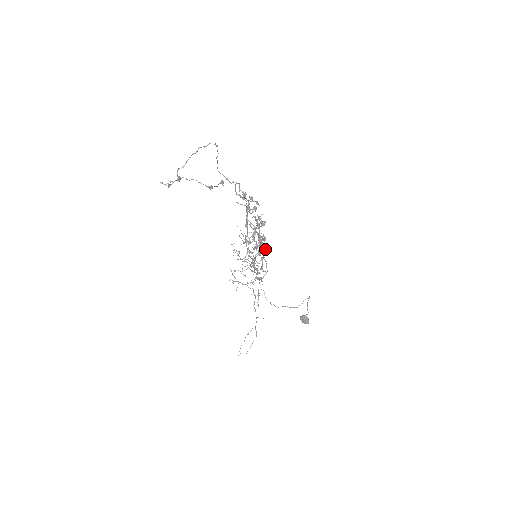
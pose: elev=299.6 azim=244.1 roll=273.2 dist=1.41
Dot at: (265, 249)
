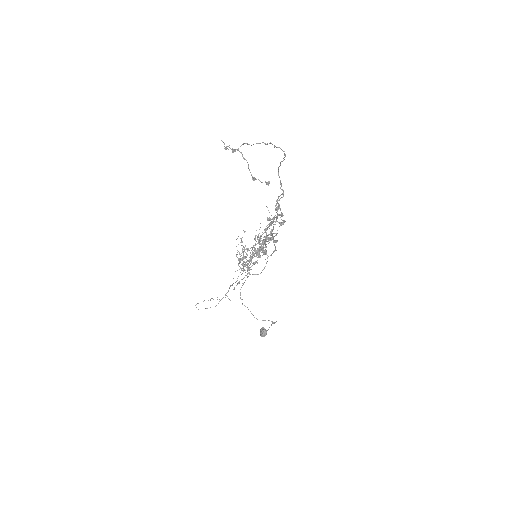
Dot at: (267, 258)
